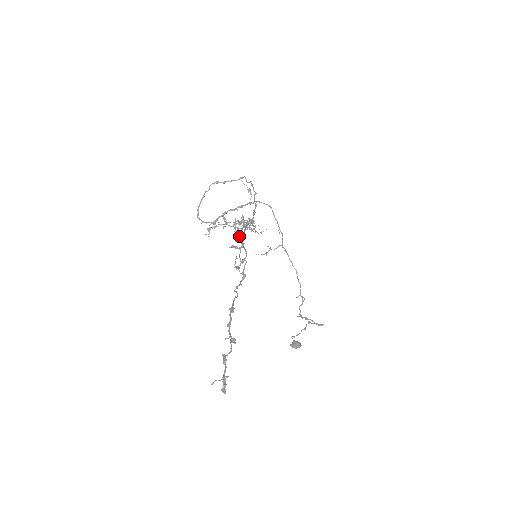
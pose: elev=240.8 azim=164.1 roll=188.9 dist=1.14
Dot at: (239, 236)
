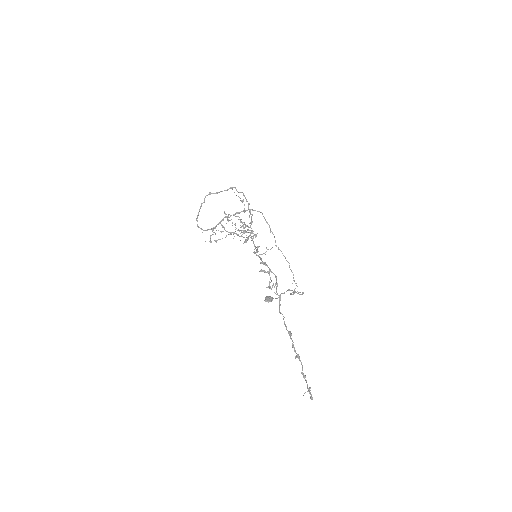
Dot at: (258, 256)
